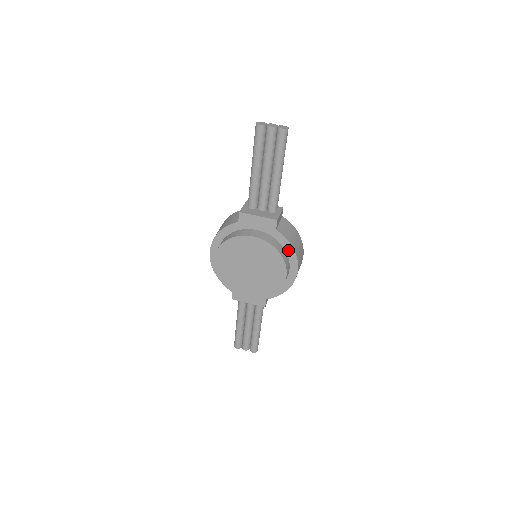
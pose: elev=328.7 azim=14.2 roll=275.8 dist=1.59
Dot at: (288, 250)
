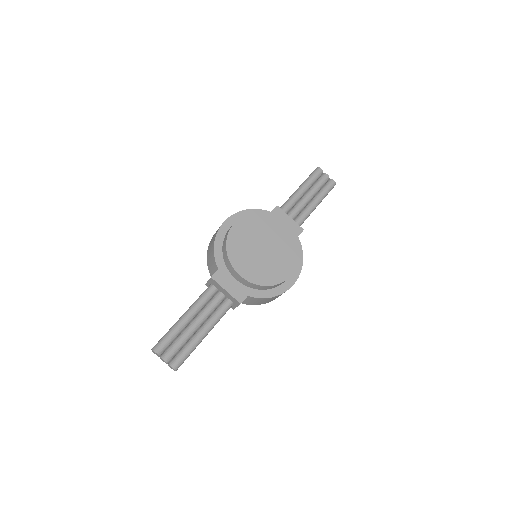
Dot at: occluded
